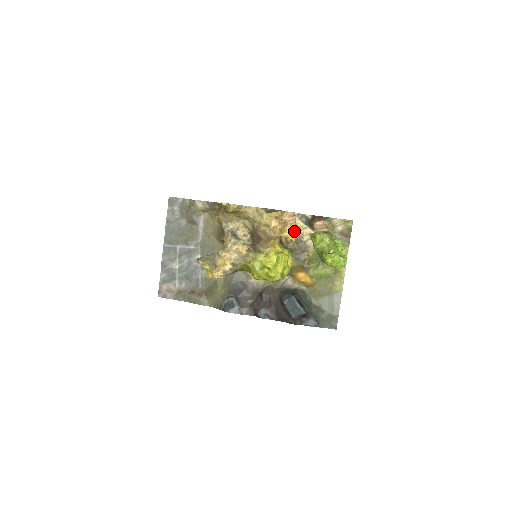
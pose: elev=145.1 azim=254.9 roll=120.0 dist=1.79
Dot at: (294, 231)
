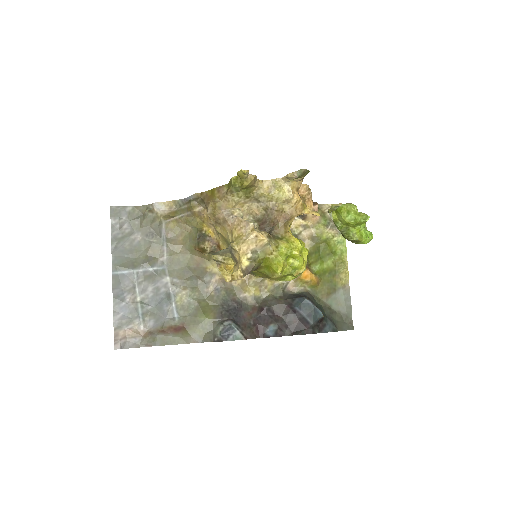
Dot at: occluded
